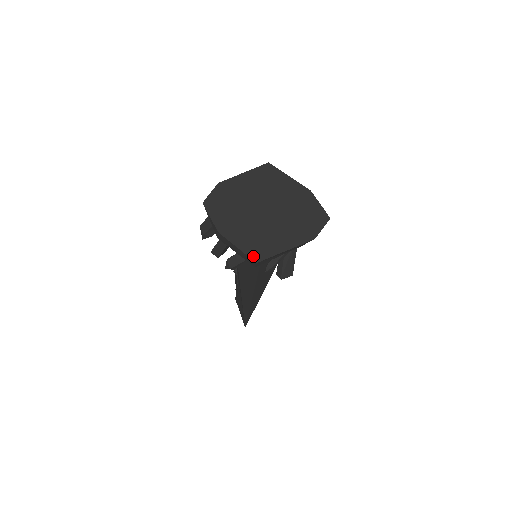
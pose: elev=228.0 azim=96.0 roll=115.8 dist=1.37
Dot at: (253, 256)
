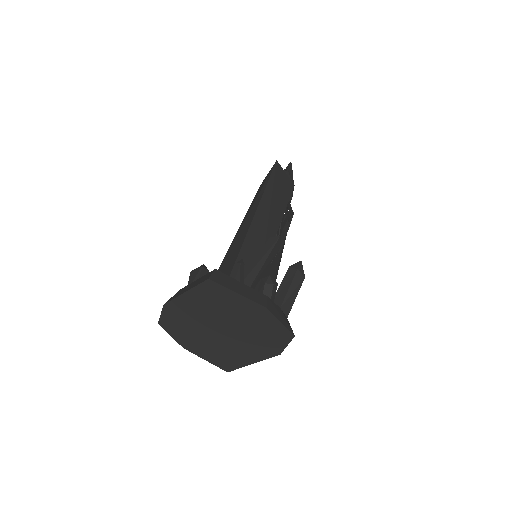
Dot at: (223, 367)
